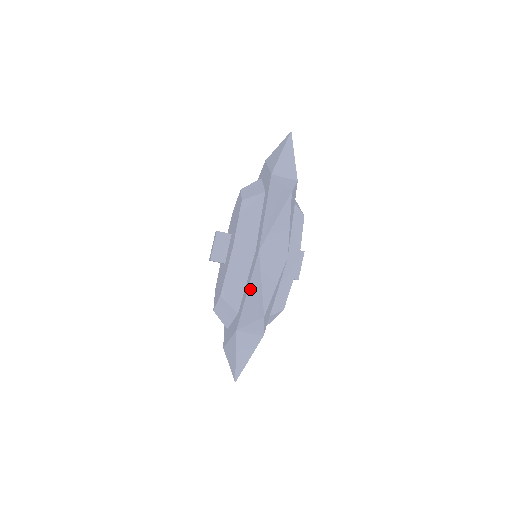
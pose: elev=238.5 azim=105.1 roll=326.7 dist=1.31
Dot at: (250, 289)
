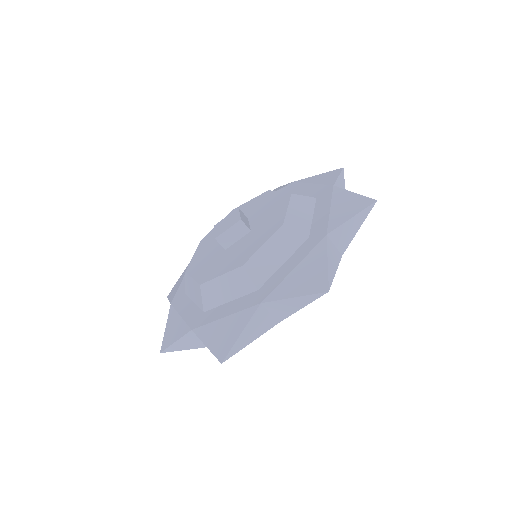
Dot at: (228, 320)
